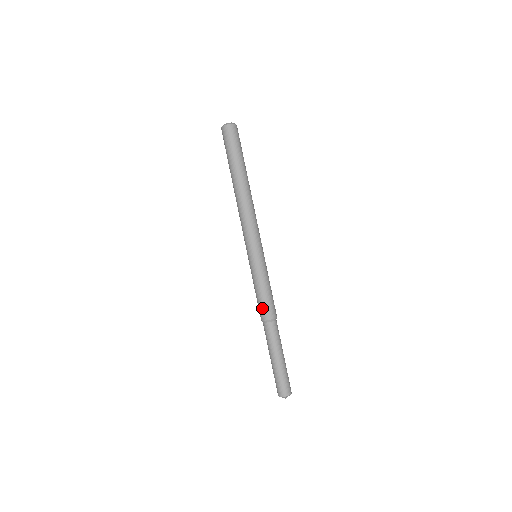
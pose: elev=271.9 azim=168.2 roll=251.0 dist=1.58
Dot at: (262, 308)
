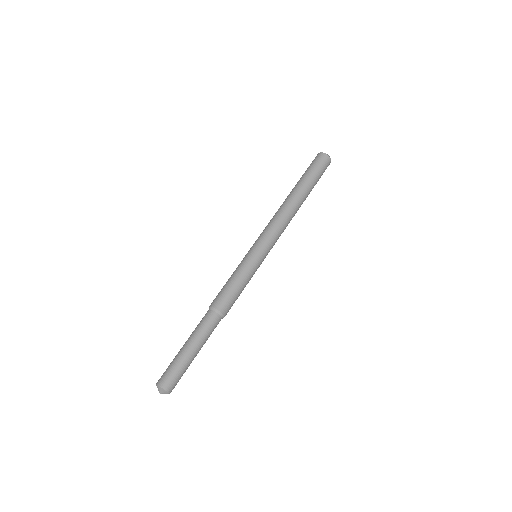
Dot at: (220, 295)
